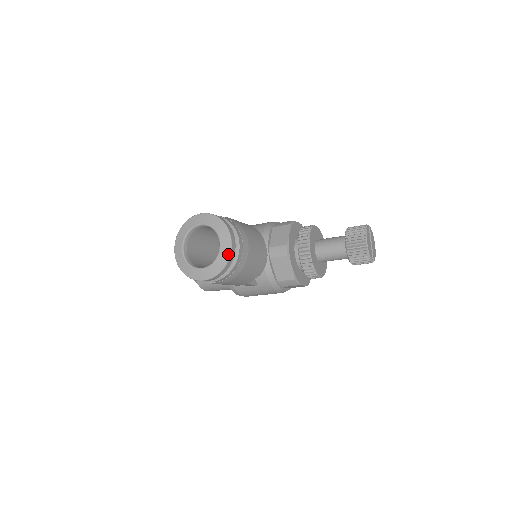
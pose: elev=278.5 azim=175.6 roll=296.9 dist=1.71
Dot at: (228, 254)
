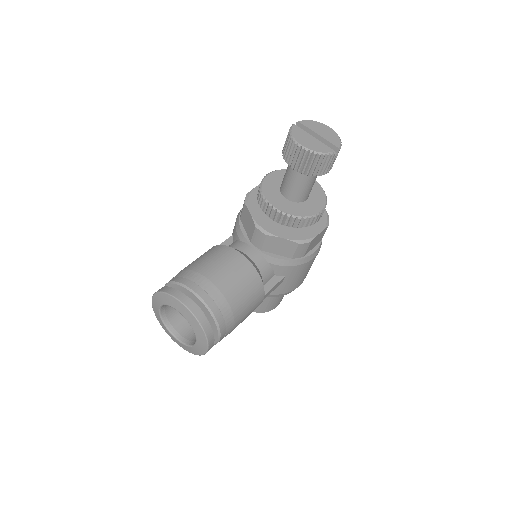
Dot at: (192, 316)
